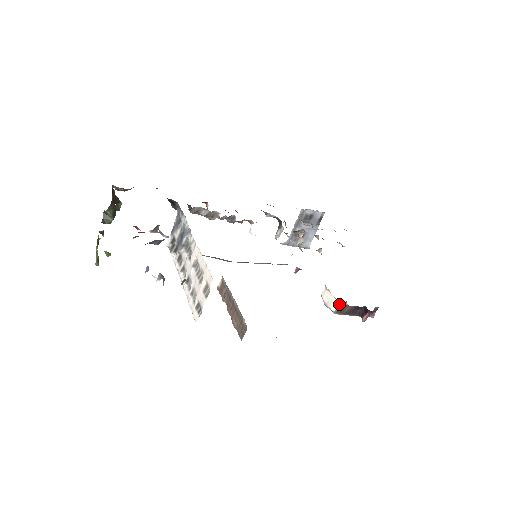
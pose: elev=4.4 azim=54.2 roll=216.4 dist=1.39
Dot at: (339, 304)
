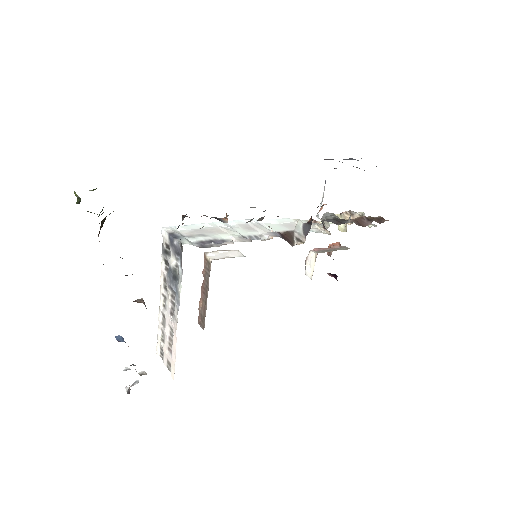
Dot at: occluded
